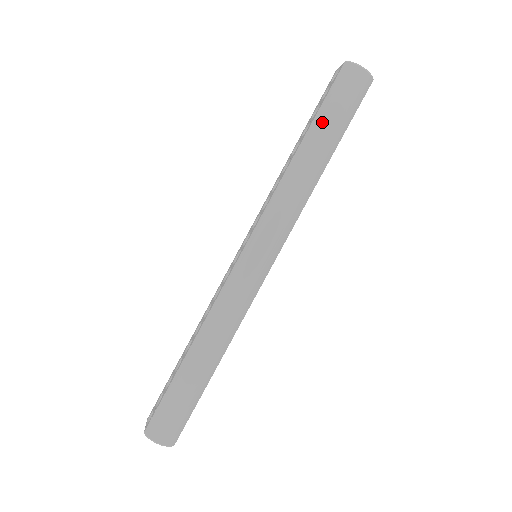
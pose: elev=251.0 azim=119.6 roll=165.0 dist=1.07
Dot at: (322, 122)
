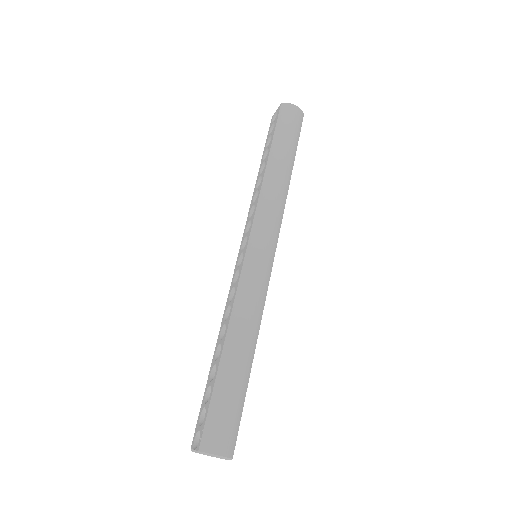
Dot at: (279, 142)
